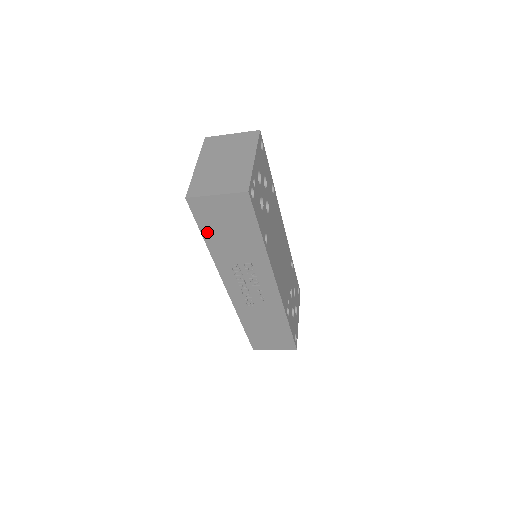
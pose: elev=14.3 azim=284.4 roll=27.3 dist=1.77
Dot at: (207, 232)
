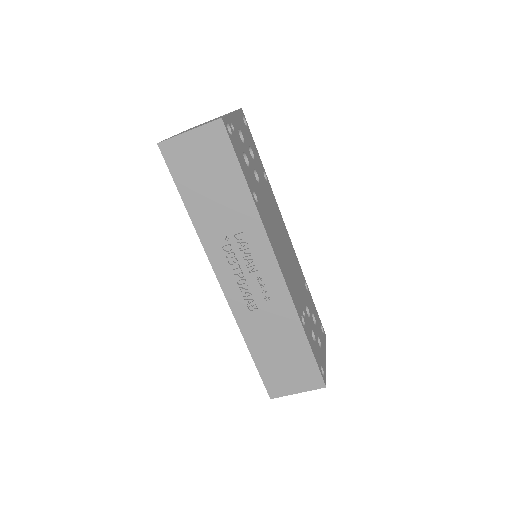
Dot at: (186, 191)
